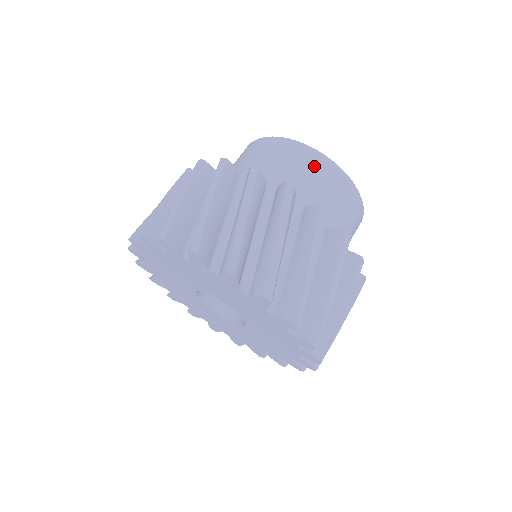
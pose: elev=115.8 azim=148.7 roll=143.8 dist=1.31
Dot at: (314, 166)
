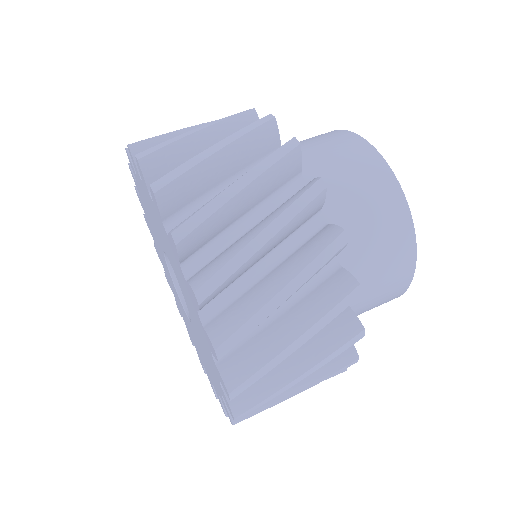
Dot at: (390, 221)
